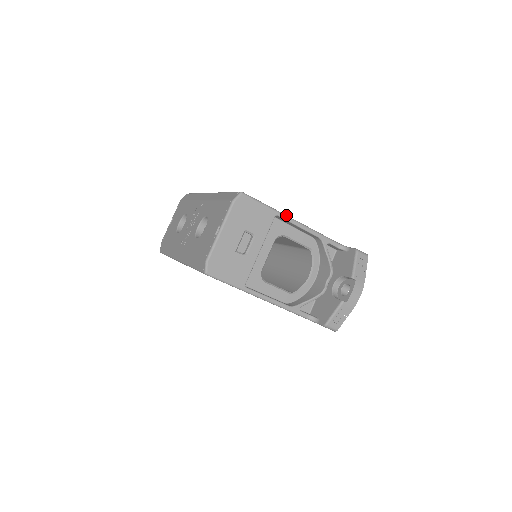
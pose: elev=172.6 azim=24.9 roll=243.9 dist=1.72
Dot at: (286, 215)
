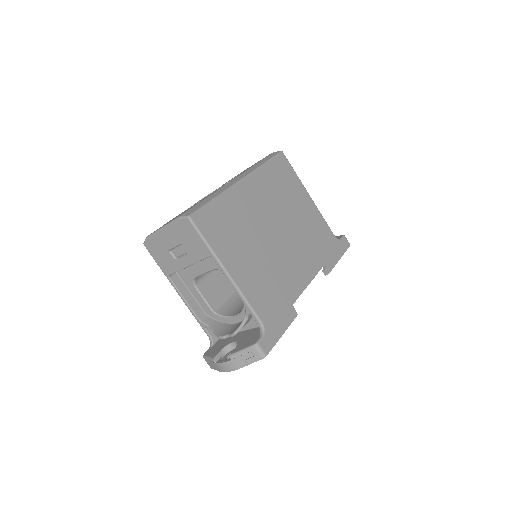
Dot at: (221, 263)
